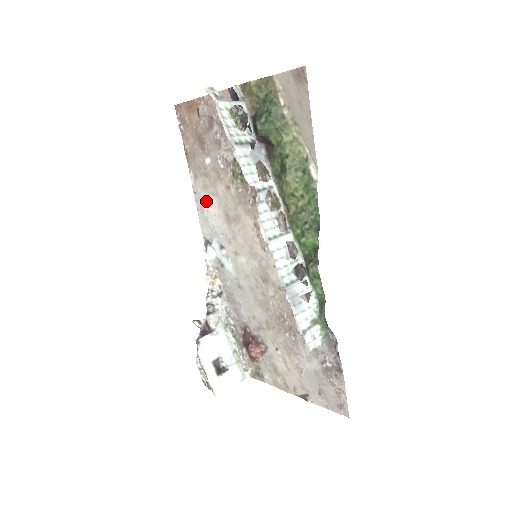
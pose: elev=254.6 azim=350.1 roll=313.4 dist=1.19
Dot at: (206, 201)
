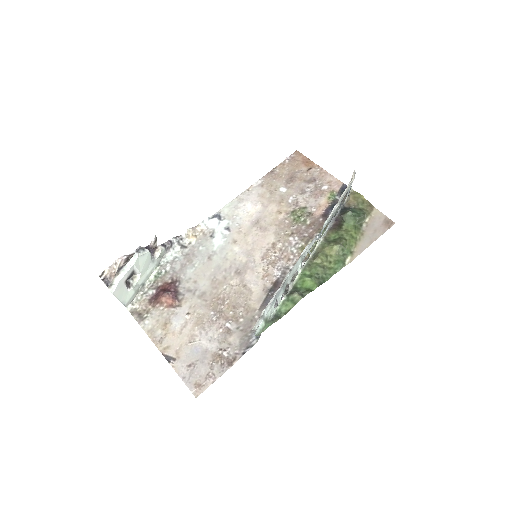
Dot at: (251, 201)
